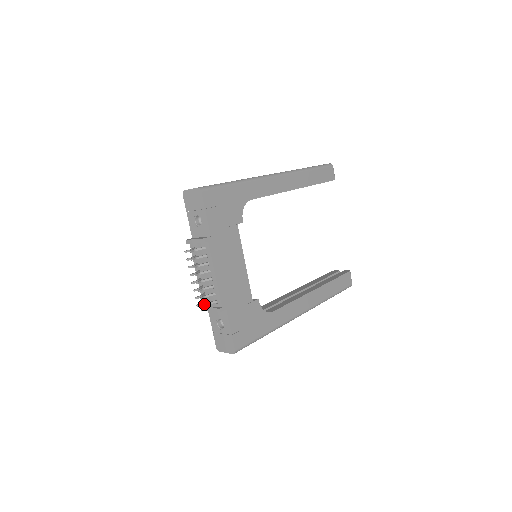
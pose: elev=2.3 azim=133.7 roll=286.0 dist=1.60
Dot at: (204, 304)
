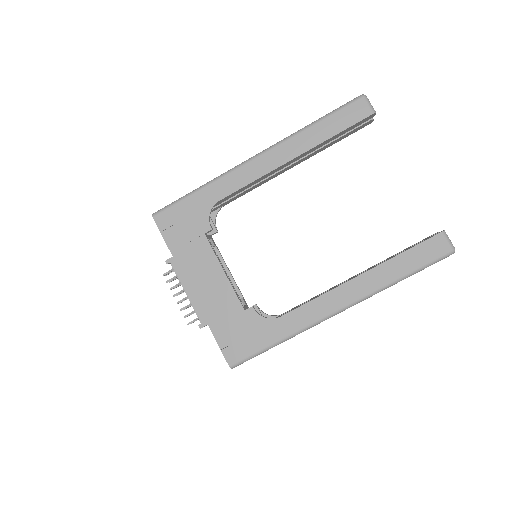
Dot at: (190, 322)
